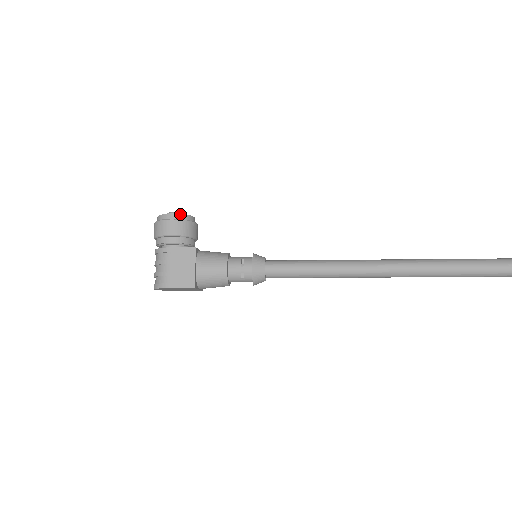
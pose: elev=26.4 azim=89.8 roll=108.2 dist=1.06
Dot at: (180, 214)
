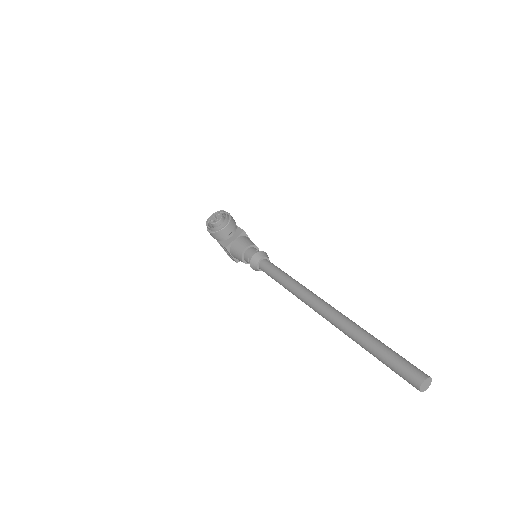
Dot at: (211, 228)
